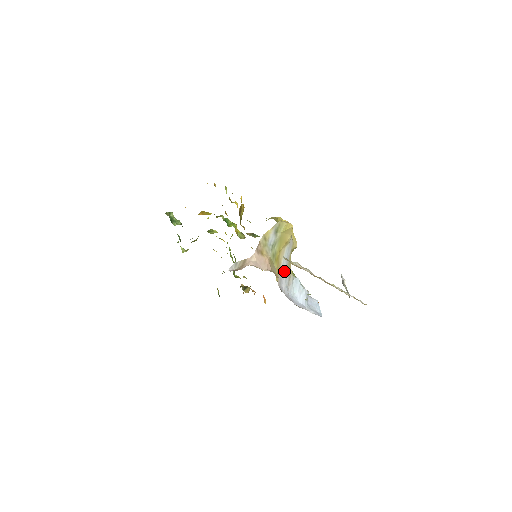
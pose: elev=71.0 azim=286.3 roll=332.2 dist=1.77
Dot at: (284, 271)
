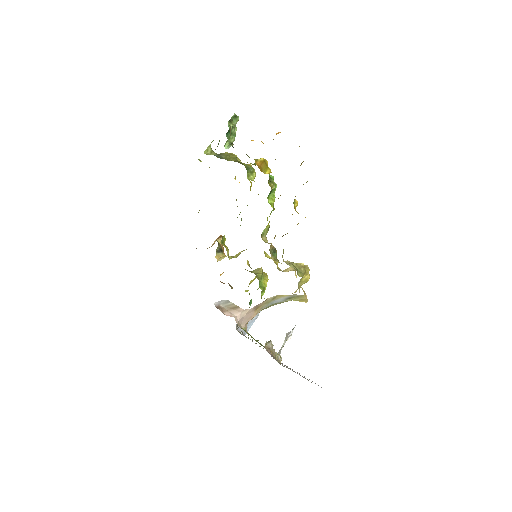
Dot at: occluded
